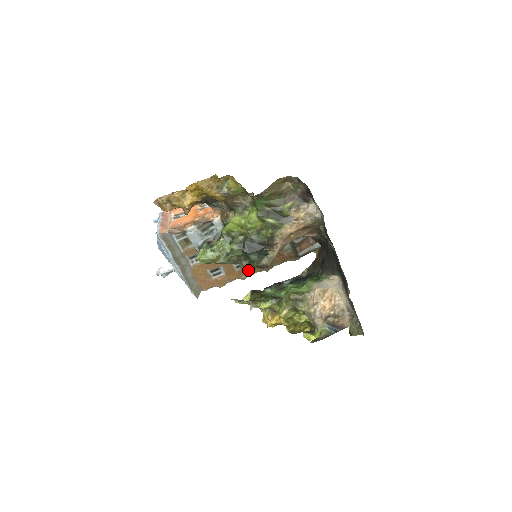
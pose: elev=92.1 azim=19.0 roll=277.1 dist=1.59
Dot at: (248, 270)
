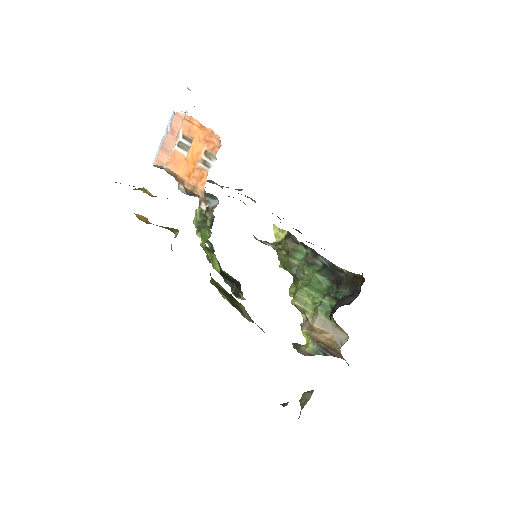
Dot at: occluded
